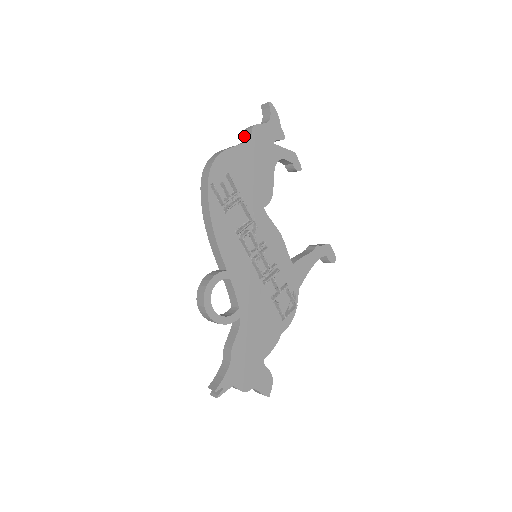
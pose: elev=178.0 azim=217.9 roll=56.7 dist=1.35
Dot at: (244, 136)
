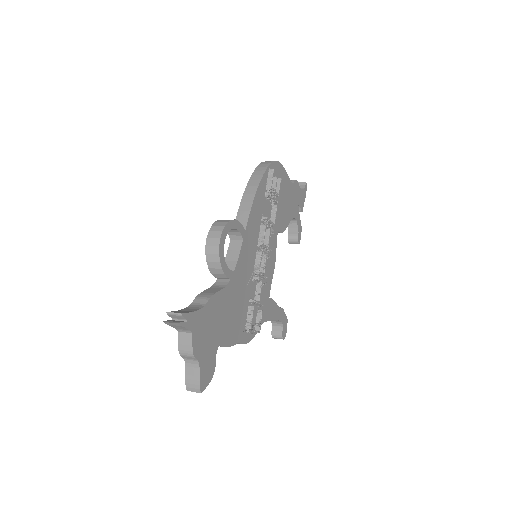
Dot at: occluded
